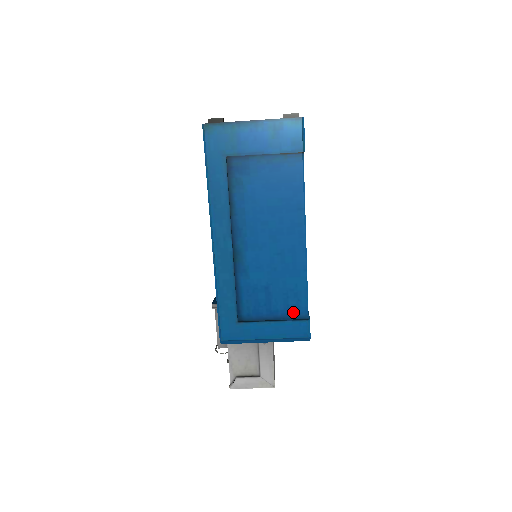
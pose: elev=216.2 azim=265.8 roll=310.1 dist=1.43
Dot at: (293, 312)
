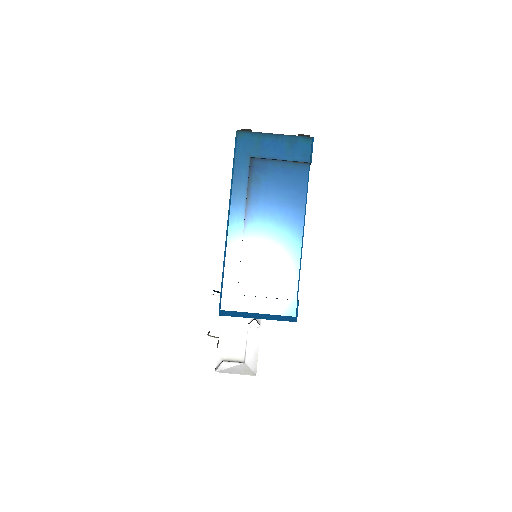
Dot at: (285, 292)
